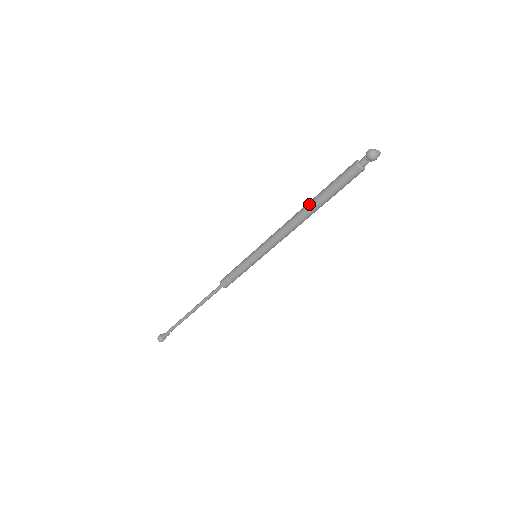
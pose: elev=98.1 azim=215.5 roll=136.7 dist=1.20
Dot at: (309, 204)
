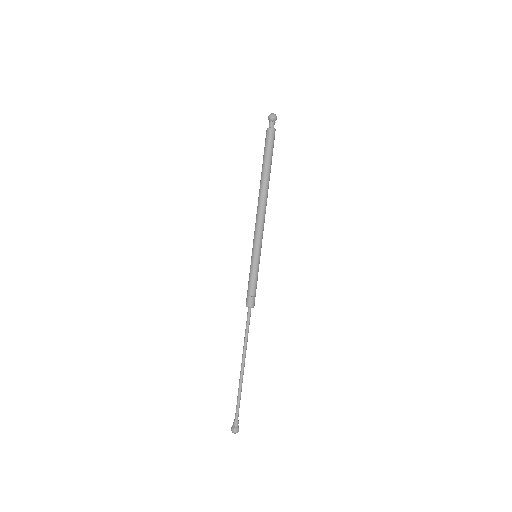
Dot at: (262, 179)
